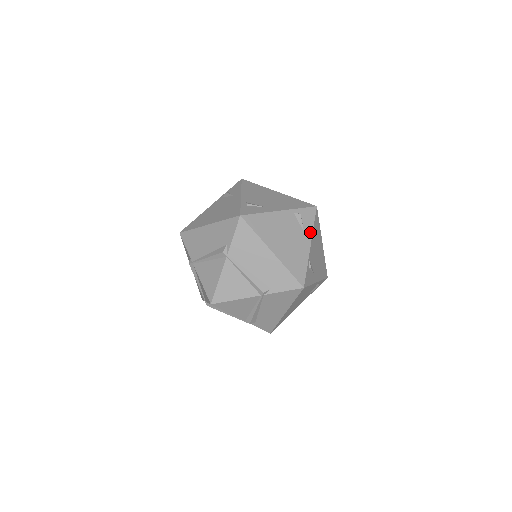
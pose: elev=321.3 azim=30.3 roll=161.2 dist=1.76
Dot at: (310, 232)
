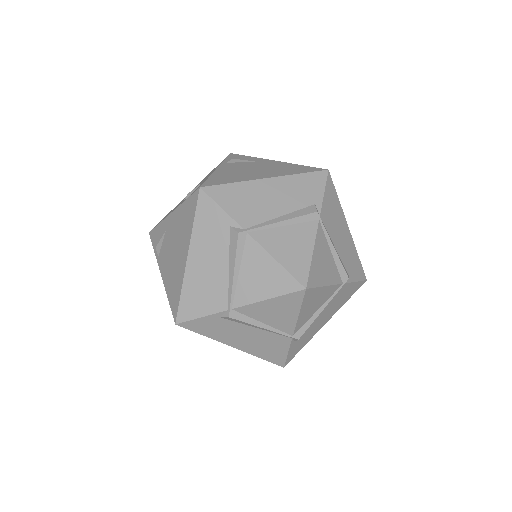
Dot at: occluded
